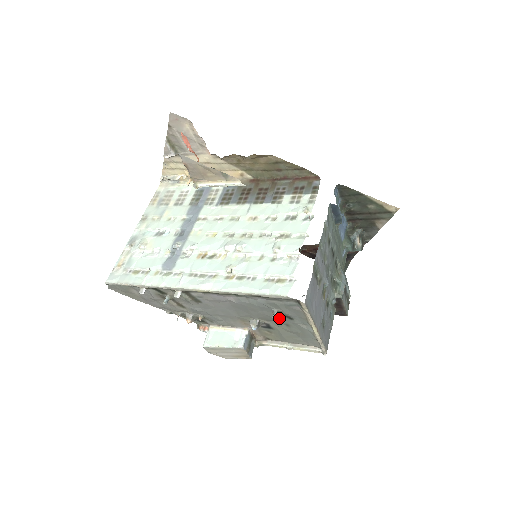
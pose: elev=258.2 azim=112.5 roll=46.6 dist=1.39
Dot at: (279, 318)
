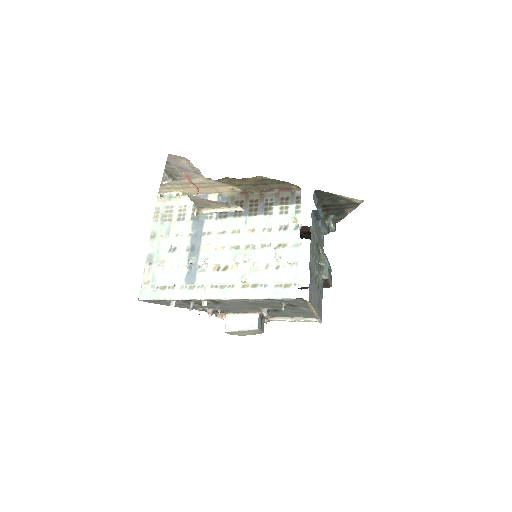
Dot at: (285, 306)
